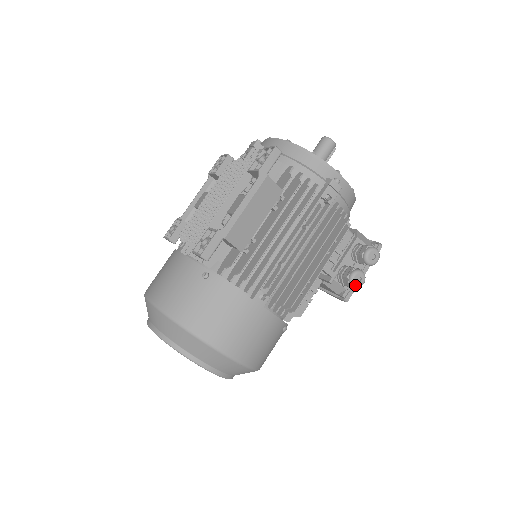
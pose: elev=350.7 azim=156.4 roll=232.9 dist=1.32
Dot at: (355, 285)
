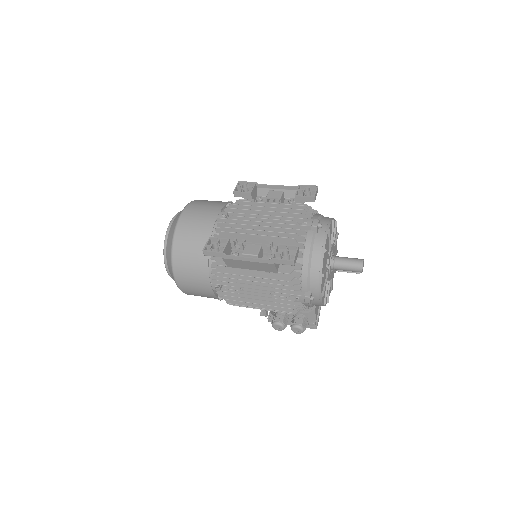
Dot at: (273, 327)
